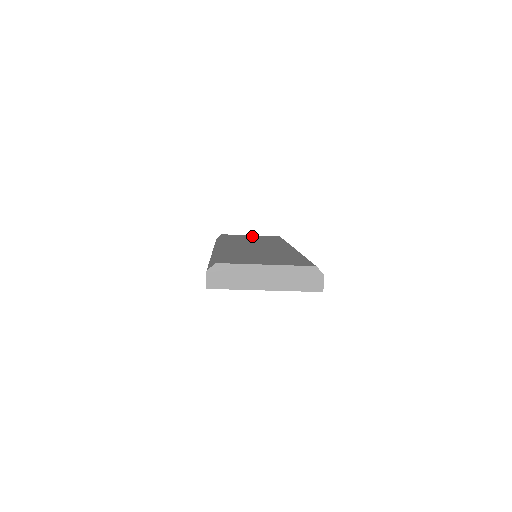
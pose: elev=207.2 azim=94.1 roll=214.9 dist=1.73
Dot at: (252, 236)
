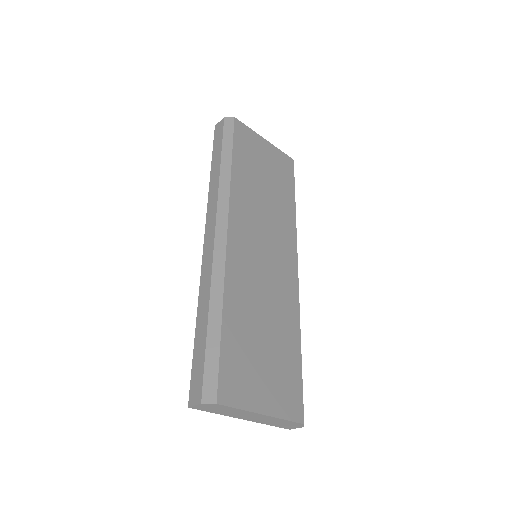
Dot at: (267, 152)
